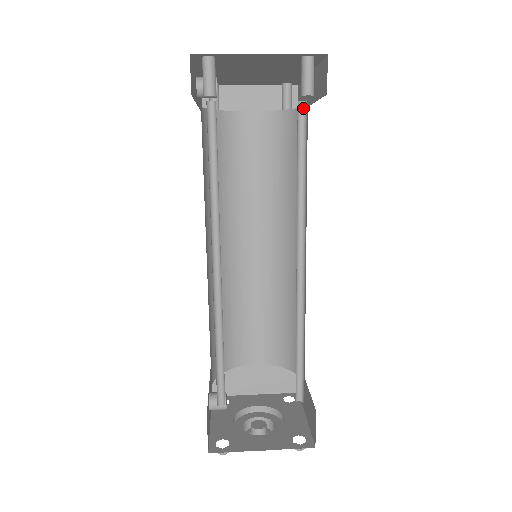
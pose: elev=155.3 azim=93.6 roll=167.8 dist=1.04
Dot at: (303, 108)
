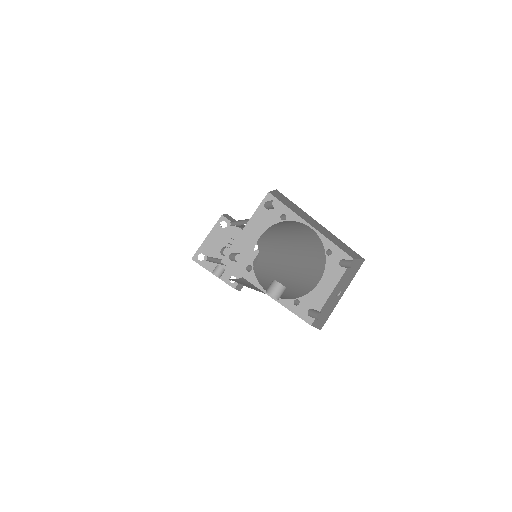
Dot at: (325, 250)
